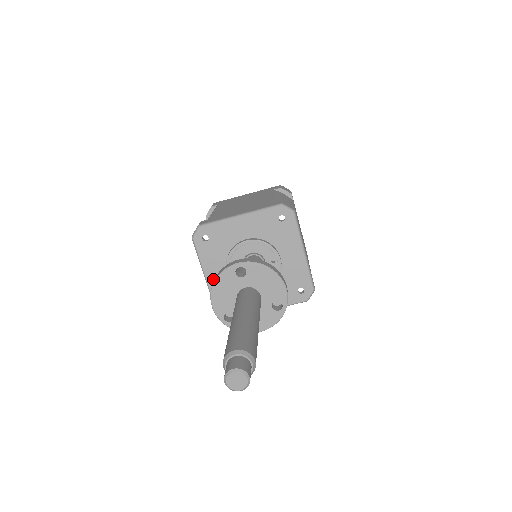
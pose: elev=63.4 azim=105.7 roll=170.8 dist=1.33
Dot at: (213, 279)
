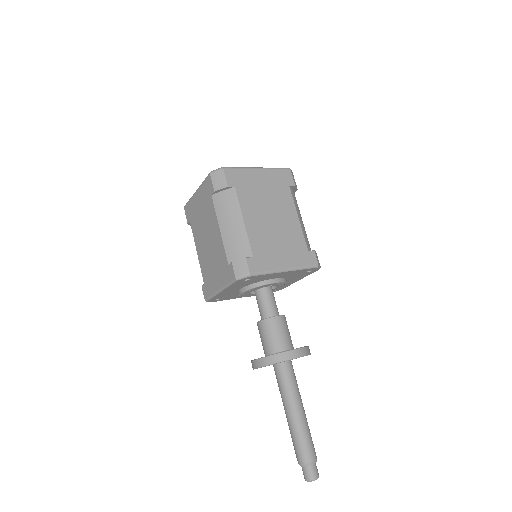
Dot at: occluded
